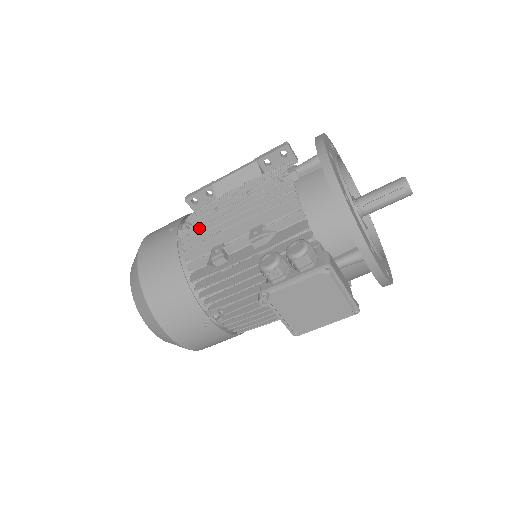
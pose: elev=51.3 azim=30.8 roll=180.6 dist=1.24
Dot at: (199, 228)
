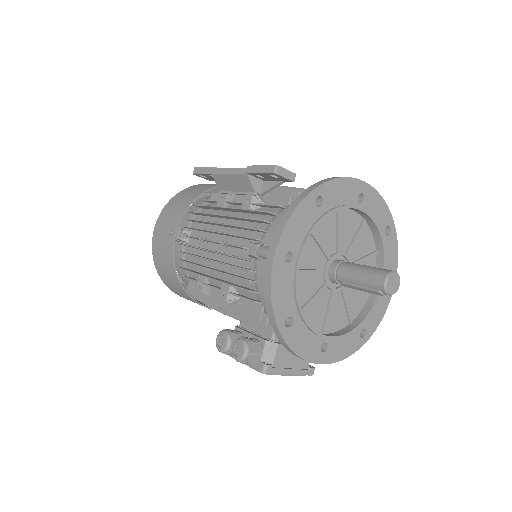
Dot at: (187, 253)
